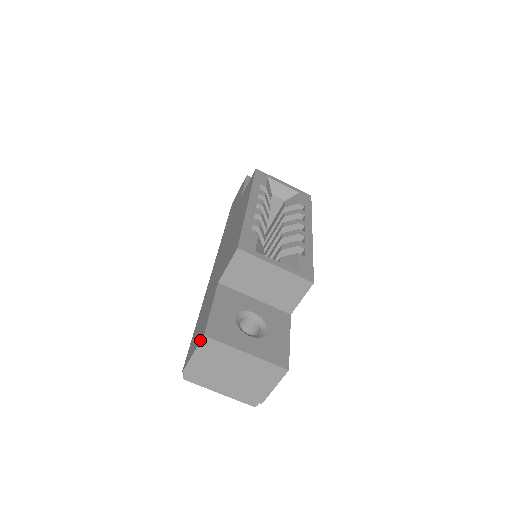
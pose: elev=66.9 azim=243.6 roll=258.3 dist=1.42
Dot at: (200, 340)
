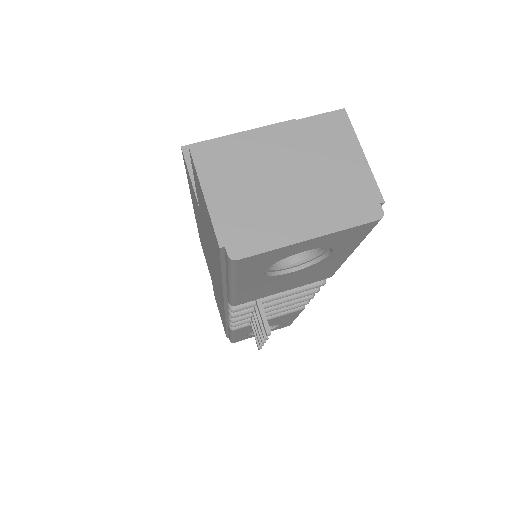
Dot at: occluded
